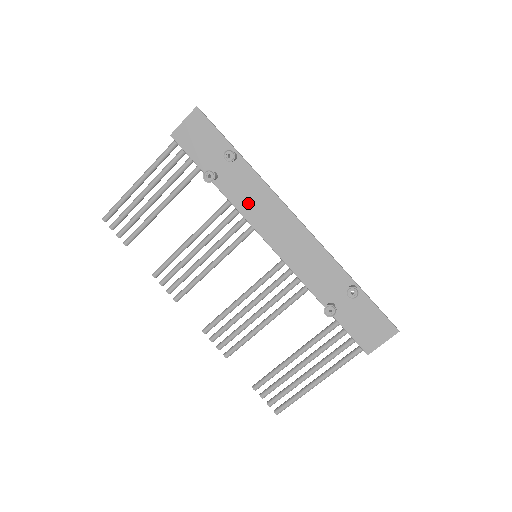
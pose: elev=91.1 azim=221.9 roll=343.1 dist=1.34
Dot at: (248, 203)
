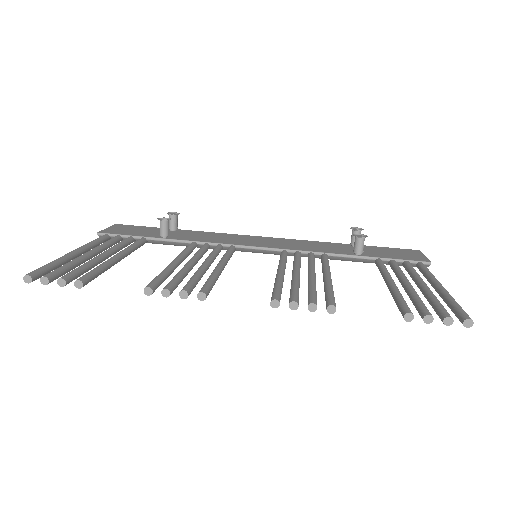
Dot at: (212, 239)
